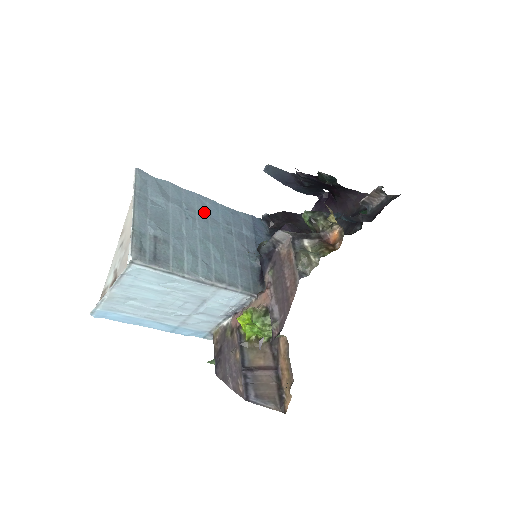
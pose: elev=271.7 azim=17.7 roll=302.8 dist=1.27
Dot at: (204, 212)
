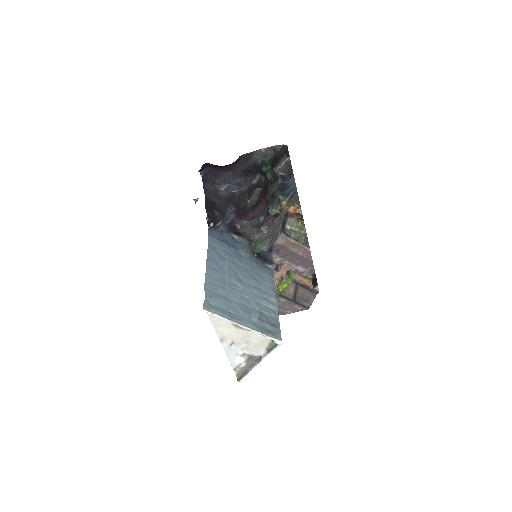
Dot at: (221, 272)
